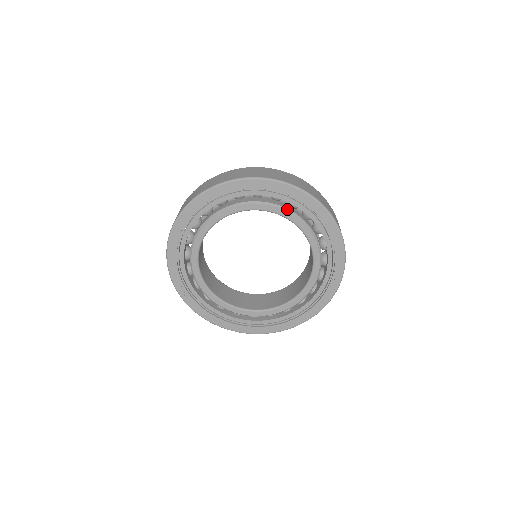
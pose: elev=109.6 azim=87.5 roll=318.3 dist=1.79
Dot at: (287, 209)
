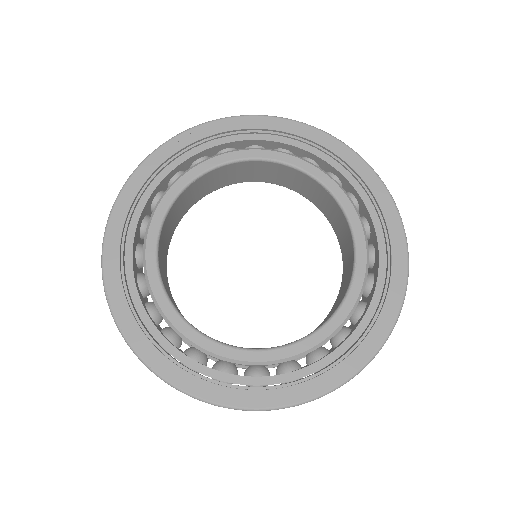
Dot at: (344, 190)
